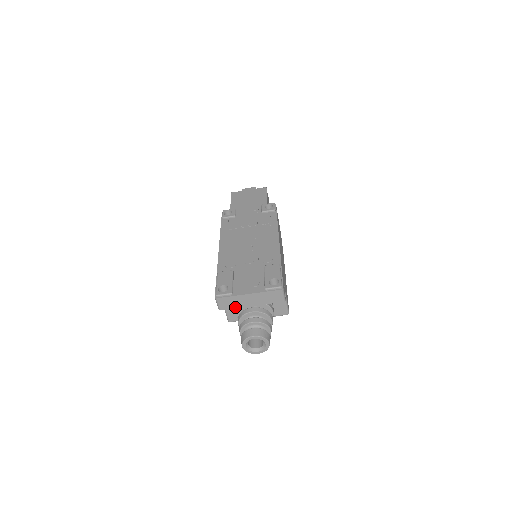
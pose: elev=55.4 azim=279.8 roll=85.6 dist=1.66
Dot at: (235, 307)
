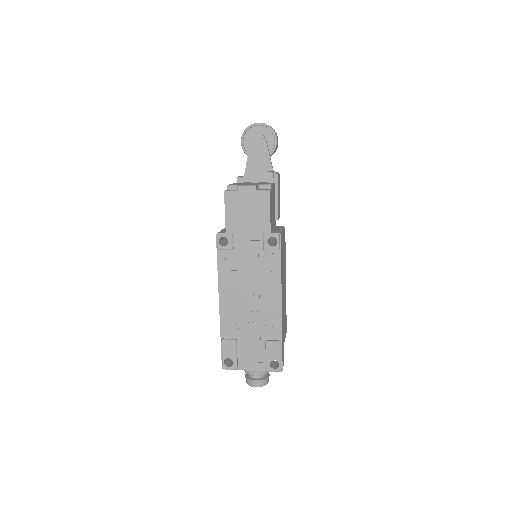
Dot at: occluded
